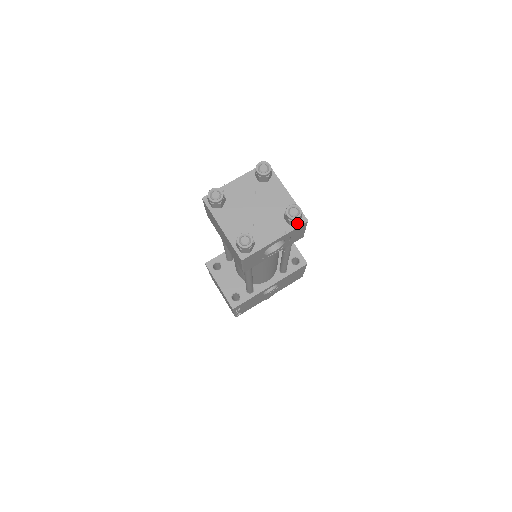
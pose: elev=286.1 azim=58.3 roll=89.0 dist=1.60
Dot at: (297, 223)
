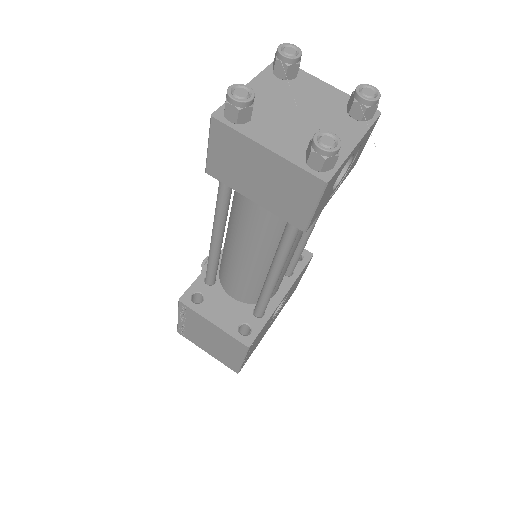
Dot at: (372, 115)
